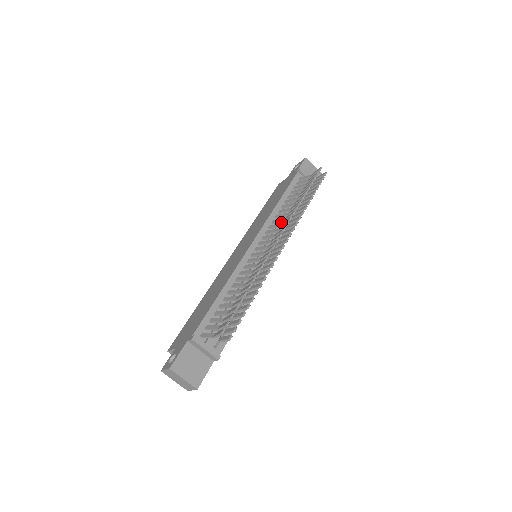
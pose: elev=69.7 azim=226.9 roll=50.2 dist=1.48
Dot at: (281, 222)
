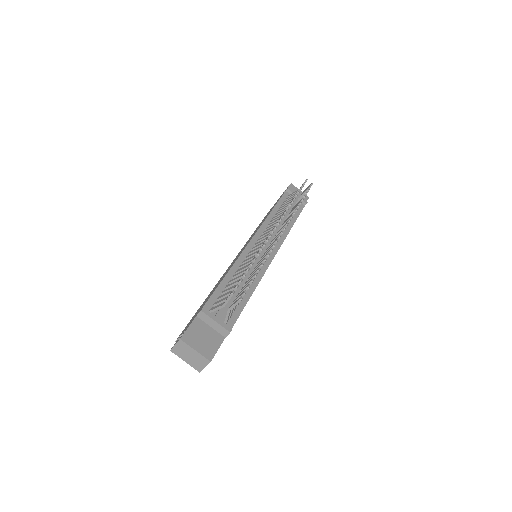
Dot at: occluded
